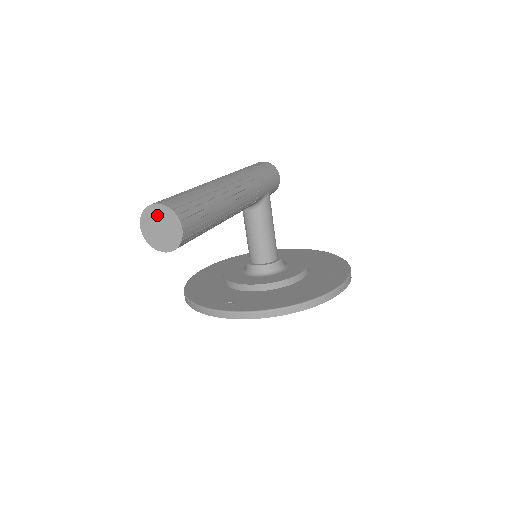
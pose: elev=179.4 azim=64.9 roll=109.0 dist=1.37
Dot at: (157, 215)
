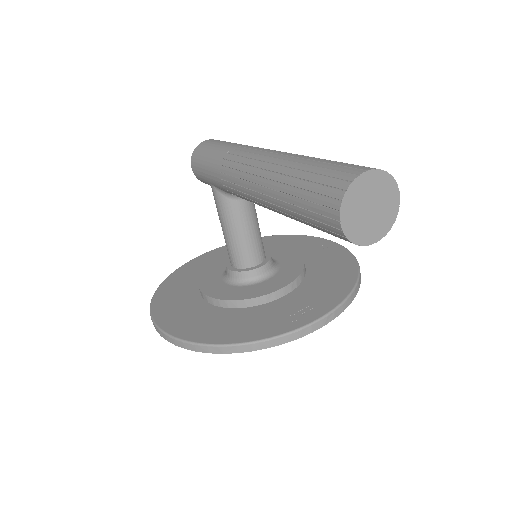
Dot at: (368, 189)
